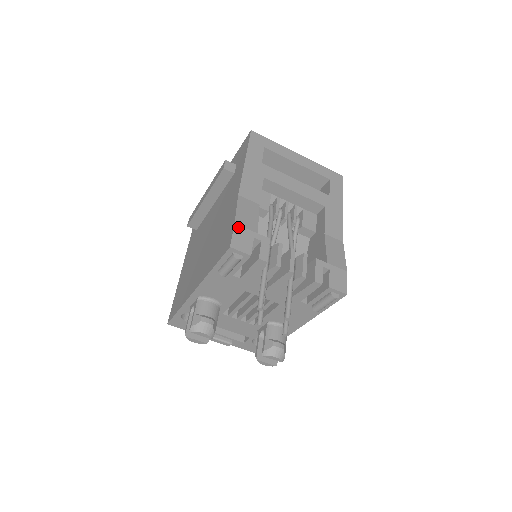
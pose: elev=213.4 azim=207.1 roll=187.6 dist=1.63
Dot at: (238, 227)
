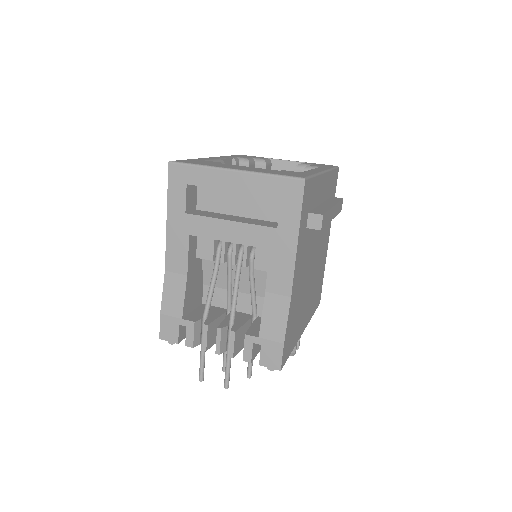
Dot at: (163, 317)
